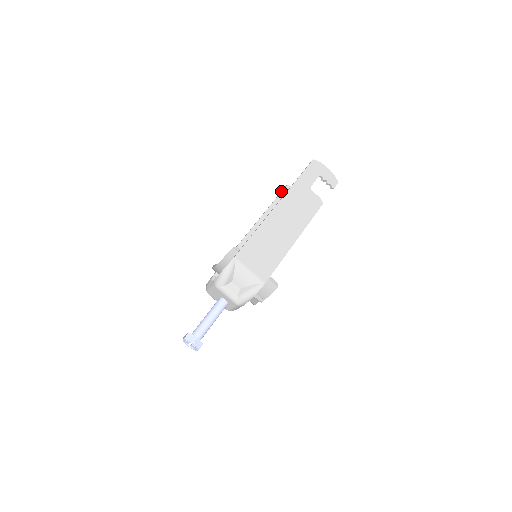
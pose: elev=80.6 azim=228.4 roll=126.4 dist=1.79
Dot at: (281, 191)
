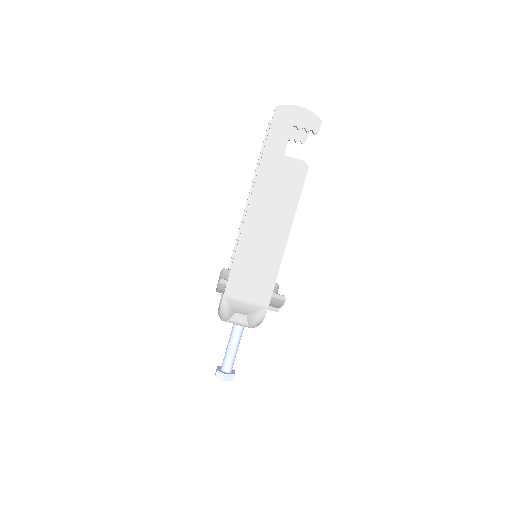
Dot at: occluded
